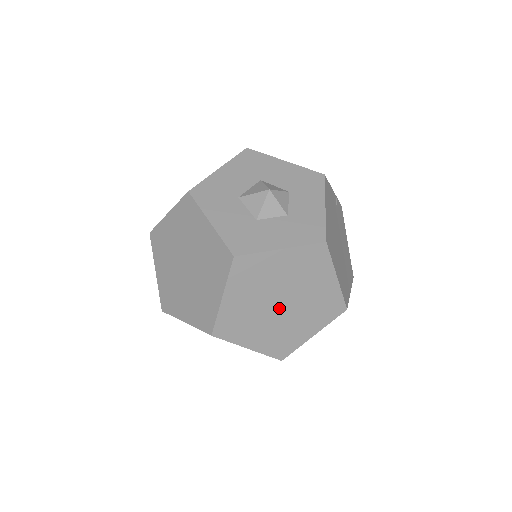
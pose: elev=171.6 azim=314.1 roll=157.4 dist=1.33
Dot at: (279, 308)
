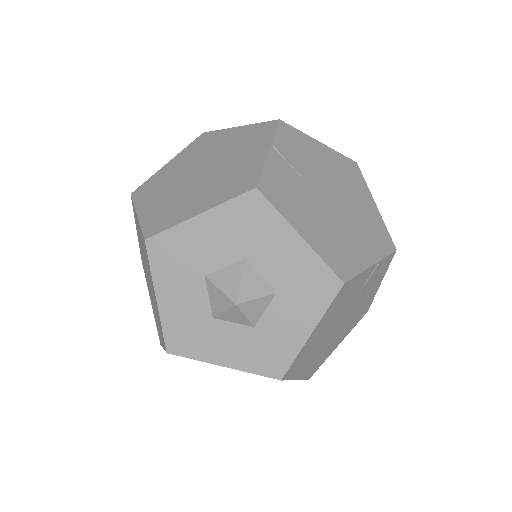
Dot at: occluded
